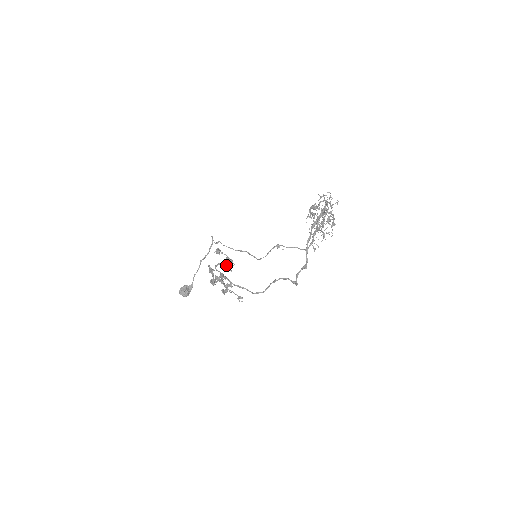
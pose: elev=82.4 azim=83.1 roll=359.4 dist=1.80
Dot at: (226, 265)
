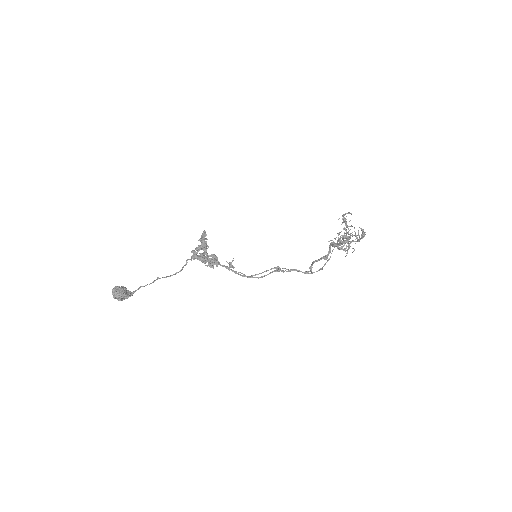
Dot at: (214, 254)
